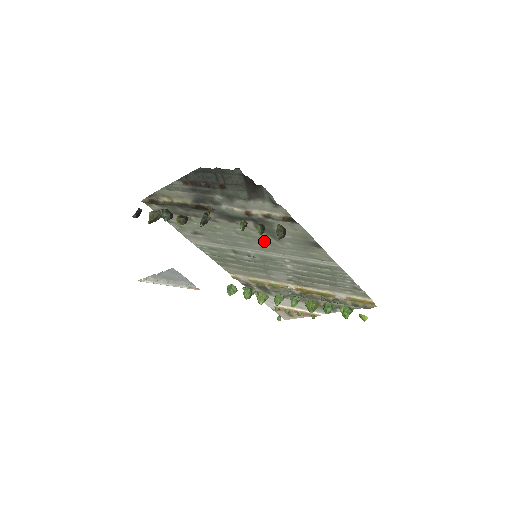
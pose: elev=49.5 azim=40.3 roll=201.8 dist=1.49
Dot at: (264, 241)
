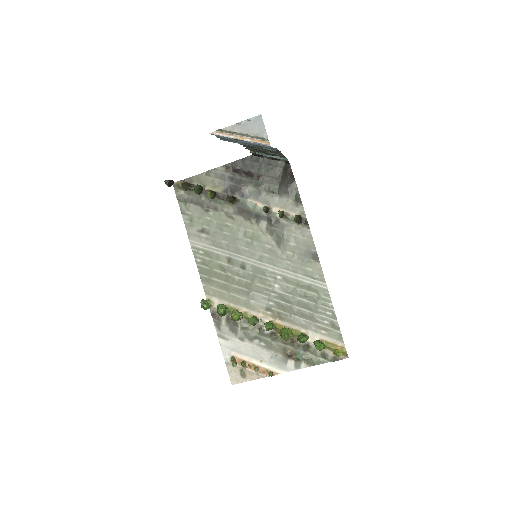
Dot at: (267, 248)
